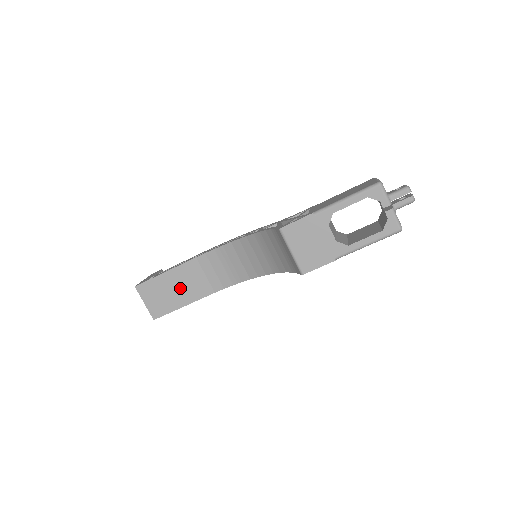
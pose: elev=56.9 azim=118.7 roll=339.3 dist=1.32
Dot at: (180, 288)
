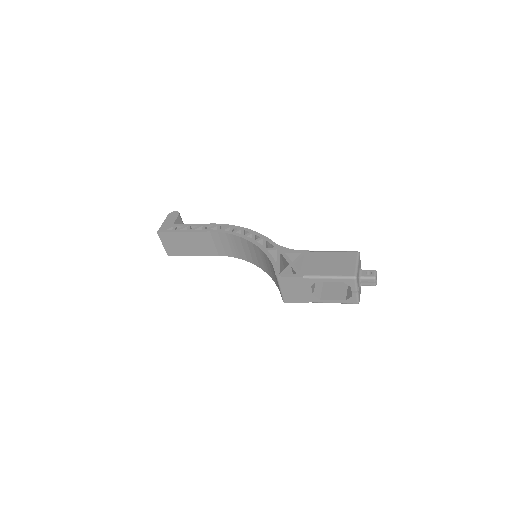
Dot at: (193, 245)
